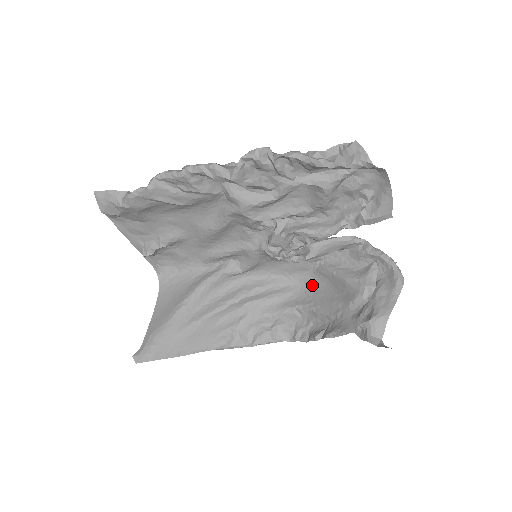
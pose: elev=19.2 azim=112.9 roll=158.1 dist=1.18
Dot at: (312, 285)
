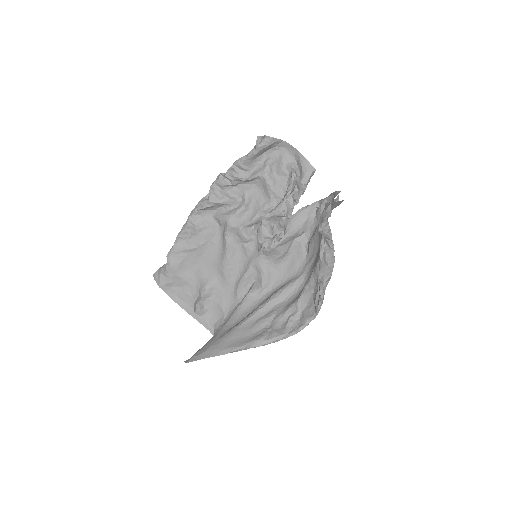
Dot at: (312, 264)
